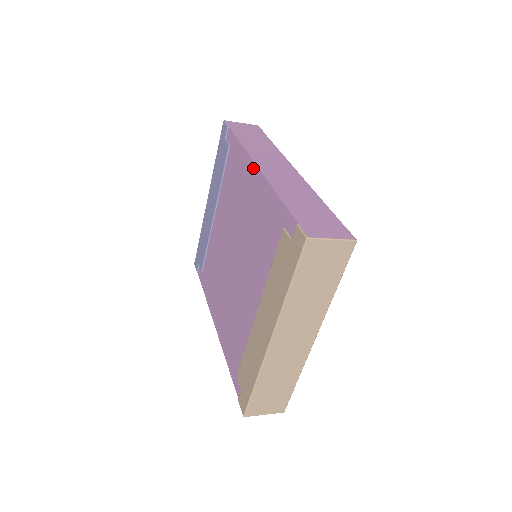
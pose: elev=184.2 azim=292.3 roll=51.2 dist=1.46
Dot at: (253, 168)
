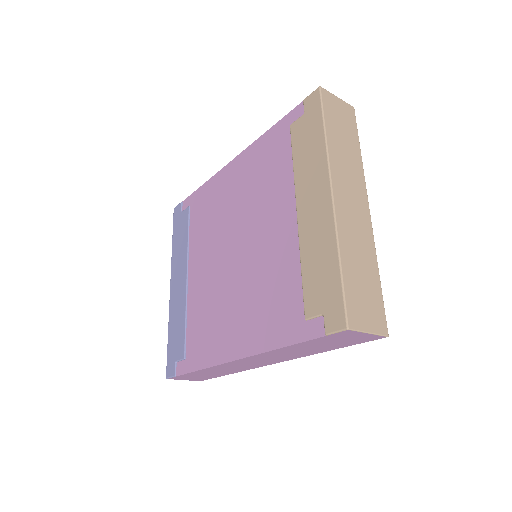
Dot at: (230, 166)
